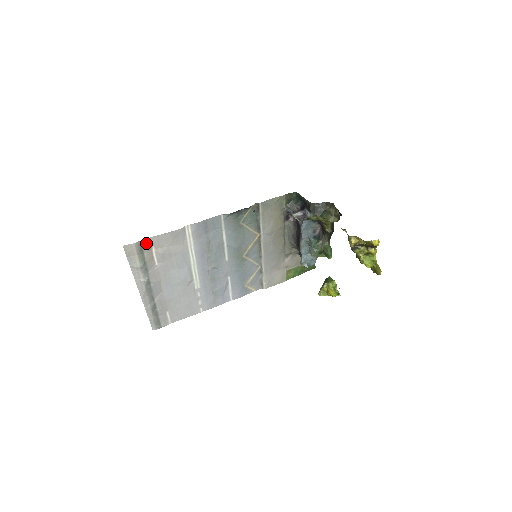
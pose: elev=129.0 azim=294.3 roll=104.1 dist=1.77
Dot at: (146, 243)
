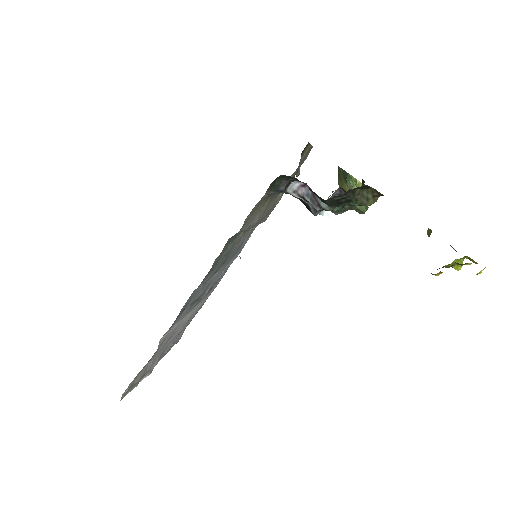
Dot at: (129, 387)
